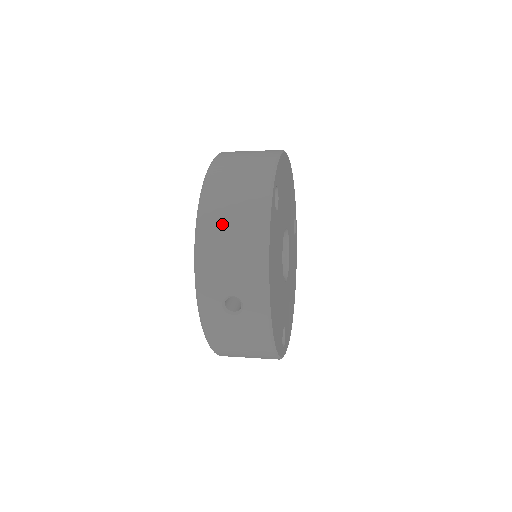
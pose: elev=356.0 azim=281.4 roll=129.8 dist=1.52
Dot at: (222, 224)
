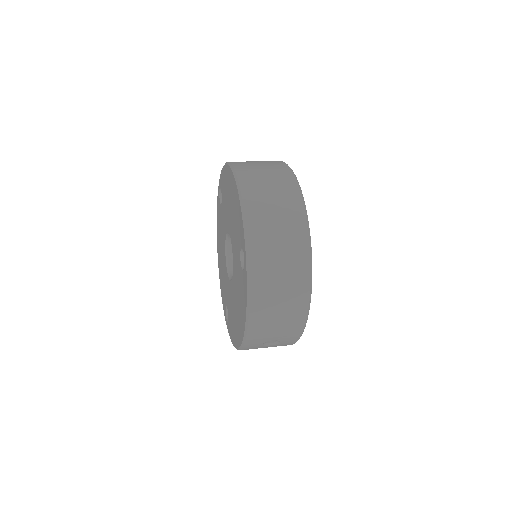
Dot at: (272, 301)
